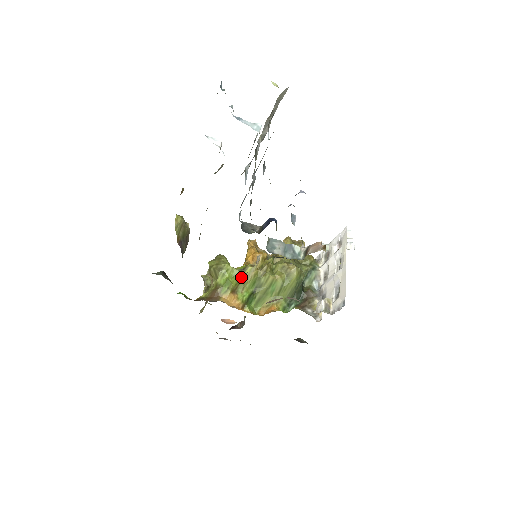
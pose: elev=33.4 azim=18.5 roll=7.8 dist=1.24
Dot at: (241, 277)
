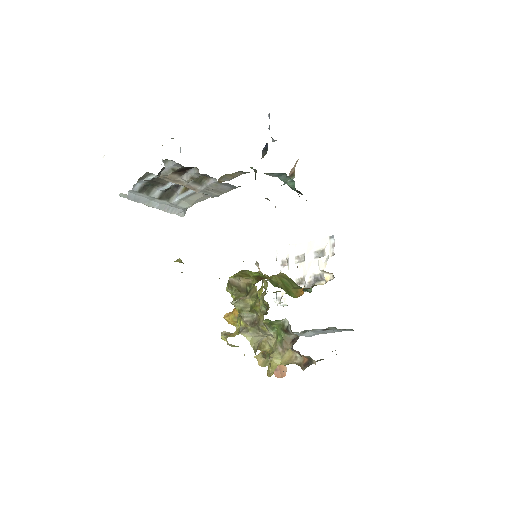
Dot at: occluded
